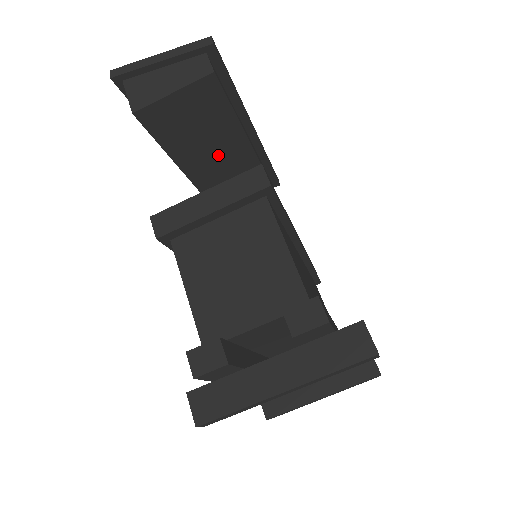
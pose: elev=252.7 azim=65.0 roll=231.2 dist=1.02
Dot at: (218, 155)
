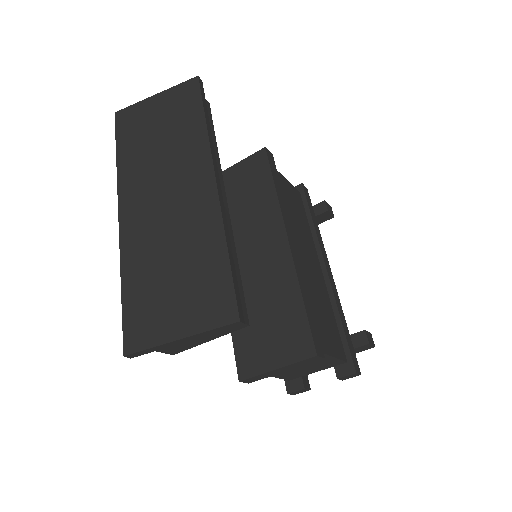
Dot at: occluded
